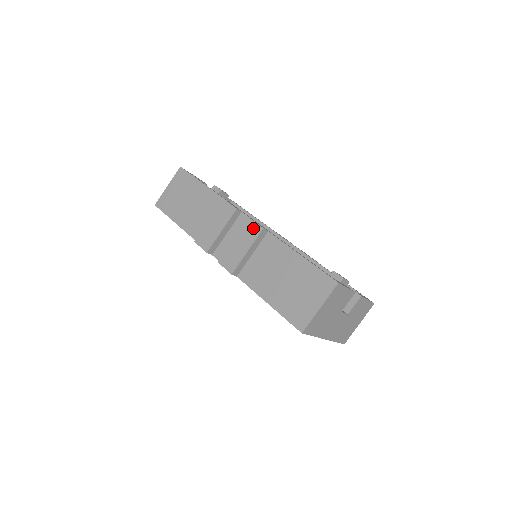
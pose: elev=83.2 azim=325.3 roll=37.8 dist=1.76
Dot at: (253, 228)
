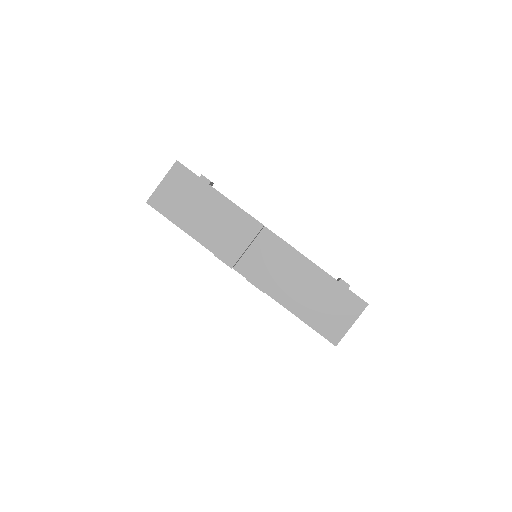
Dot at: (285, 248)
